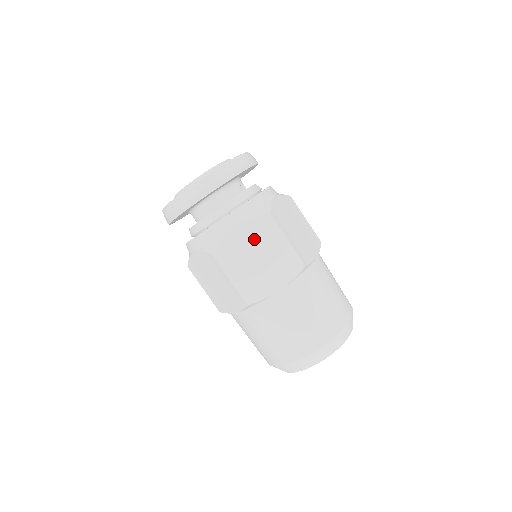
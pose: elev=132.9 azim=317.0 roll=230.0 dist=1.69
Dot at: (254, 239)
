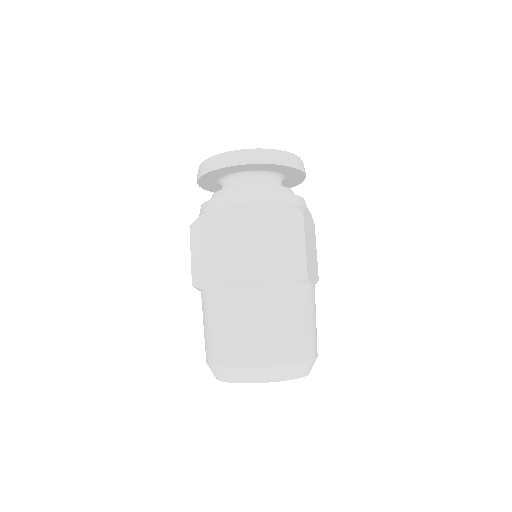
Dot at: (277, 225)
